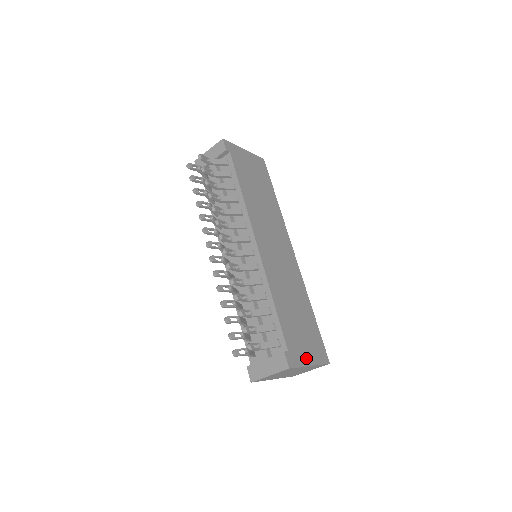
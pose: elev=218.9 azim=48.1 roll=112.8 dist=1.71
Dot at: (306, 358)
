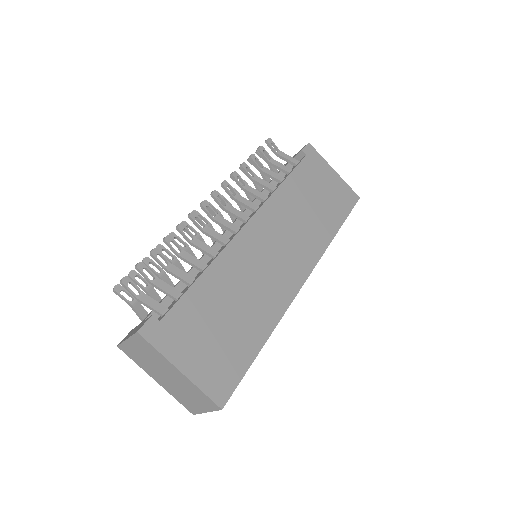
Dot at: (183, 358)
